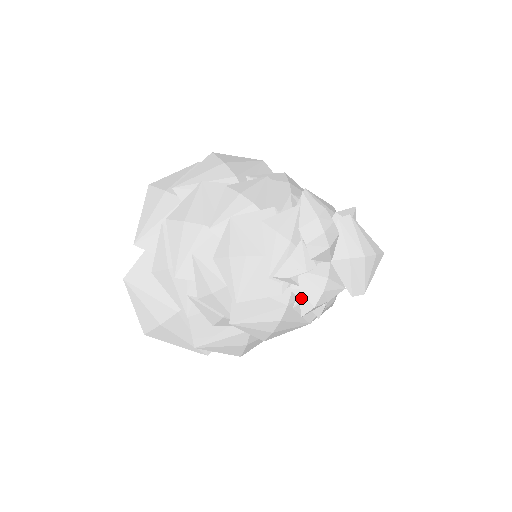
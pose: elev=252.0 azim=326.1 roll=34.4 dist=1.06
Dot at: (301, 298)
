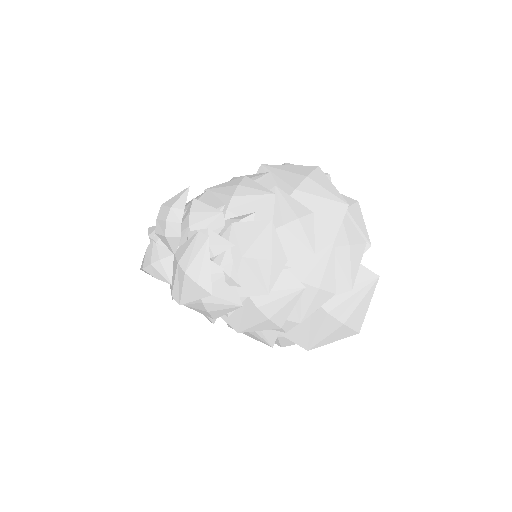
Dot at: (144, 256)
